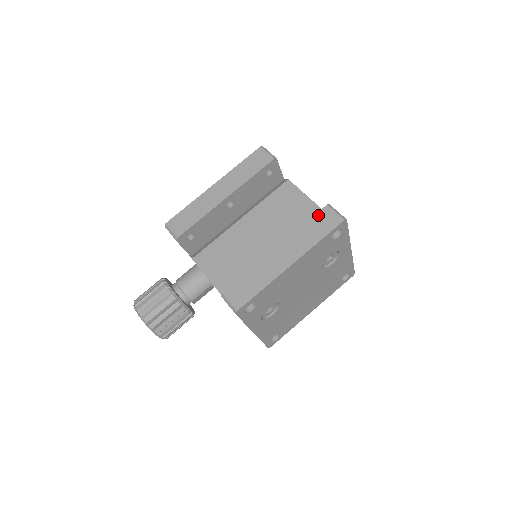
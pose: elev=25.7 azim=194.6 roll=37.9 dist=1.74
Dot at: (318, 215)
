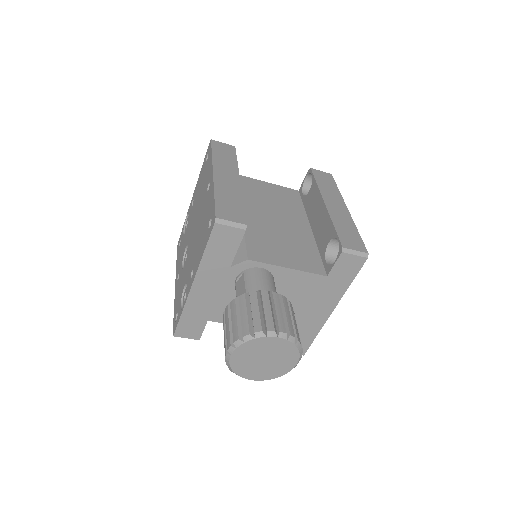
Dot at: (316, 175)
